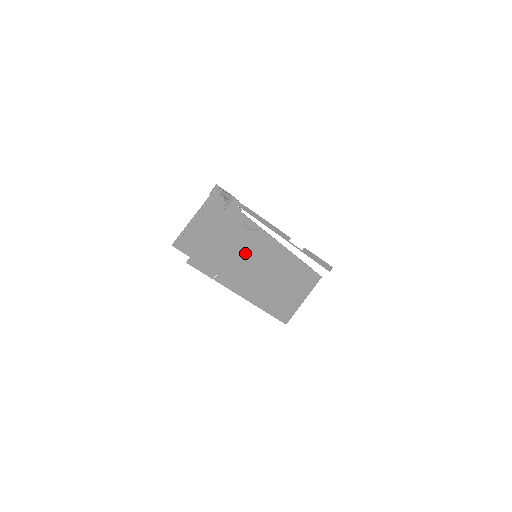
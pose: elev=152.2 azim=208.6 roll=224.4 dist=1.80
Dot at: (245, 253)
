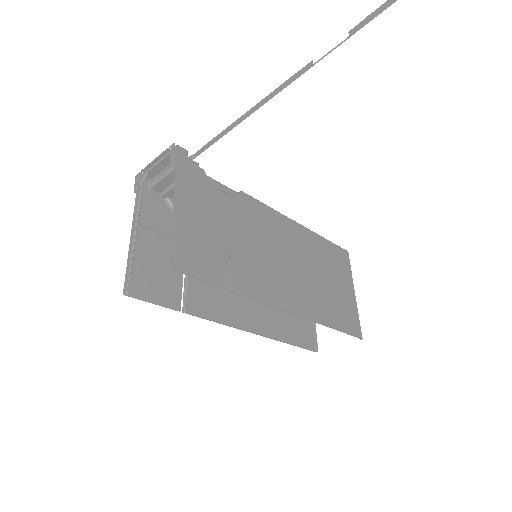
Dot at: (244, 233)
